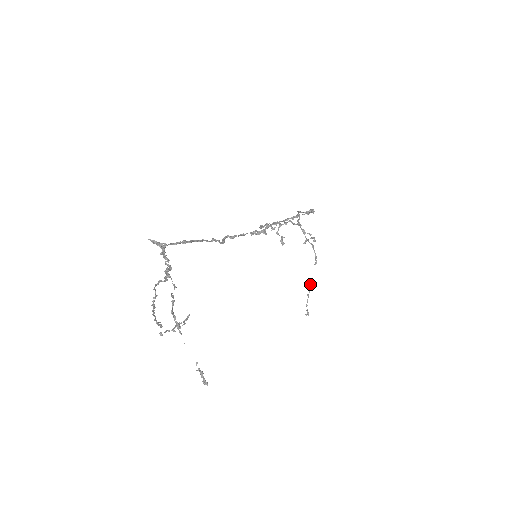
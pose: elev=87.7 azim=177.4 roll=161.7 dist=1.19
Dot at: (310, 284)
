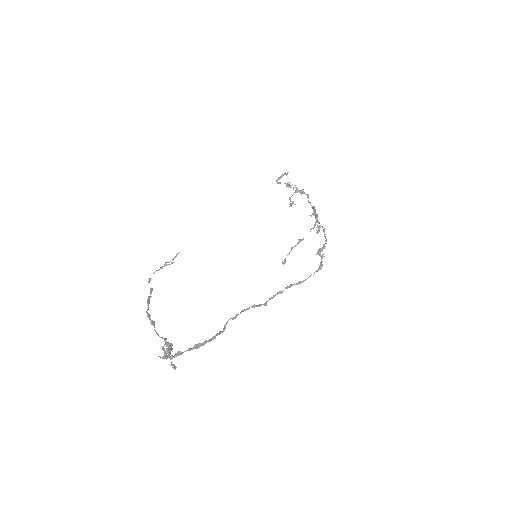
Dot at: (299, 240)
